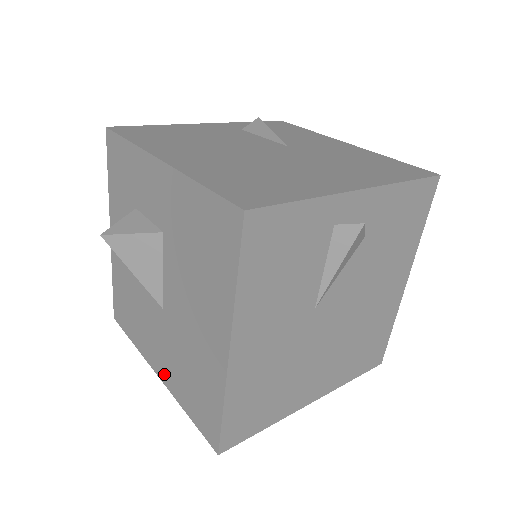
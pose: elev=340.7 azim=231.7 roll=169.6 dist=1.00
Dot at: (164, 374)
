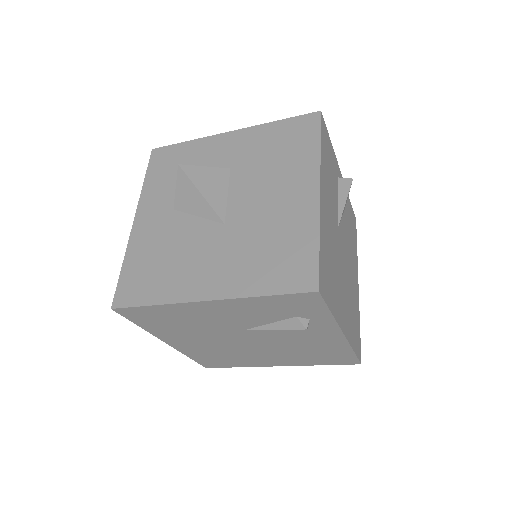
Dot at: (220, 287)
